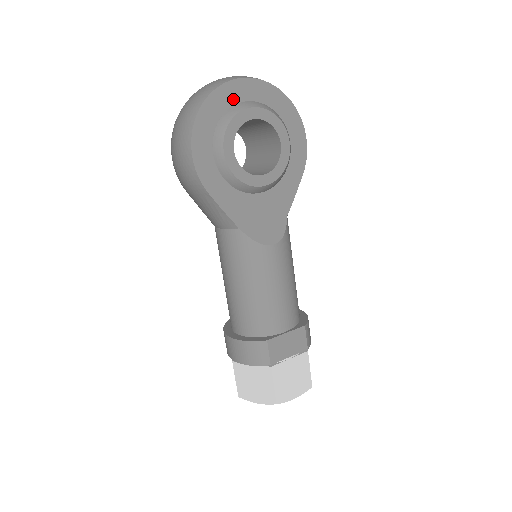
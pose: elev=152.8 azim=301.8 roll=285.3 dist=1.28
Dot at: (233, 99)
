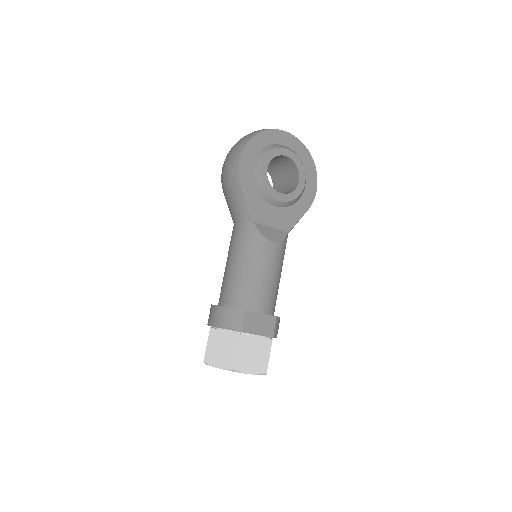
Dot at: (277, 141)
